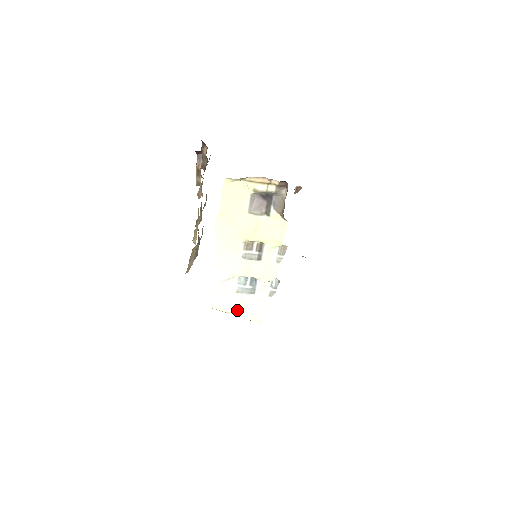
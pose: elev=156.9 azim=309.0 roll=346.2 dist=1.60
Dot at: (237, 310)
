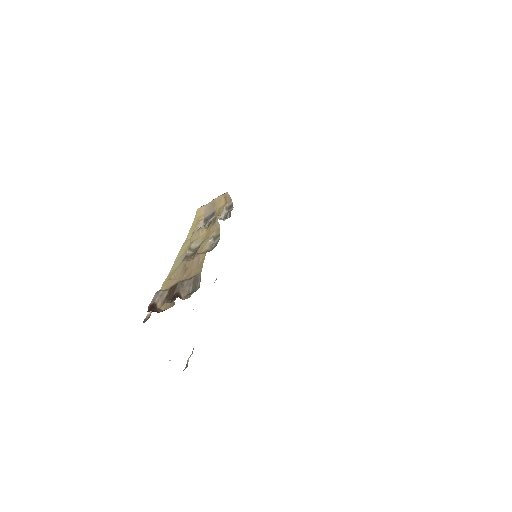
Dot at: occluded
